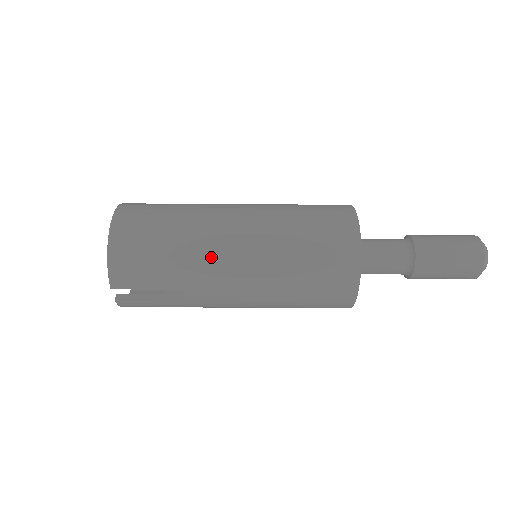
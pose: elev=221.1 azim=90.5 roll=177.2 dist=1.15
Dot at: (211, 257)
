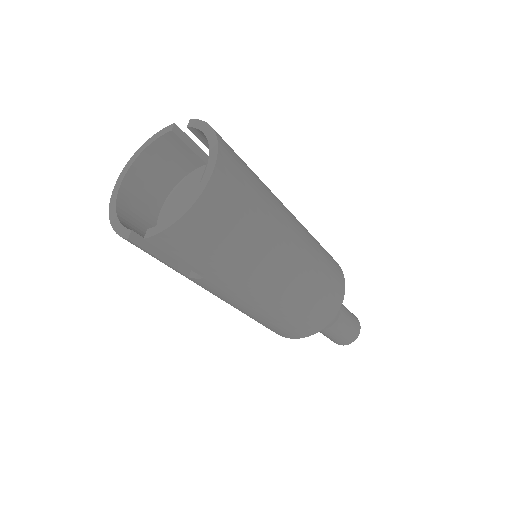
Dot at: (255, 275)
